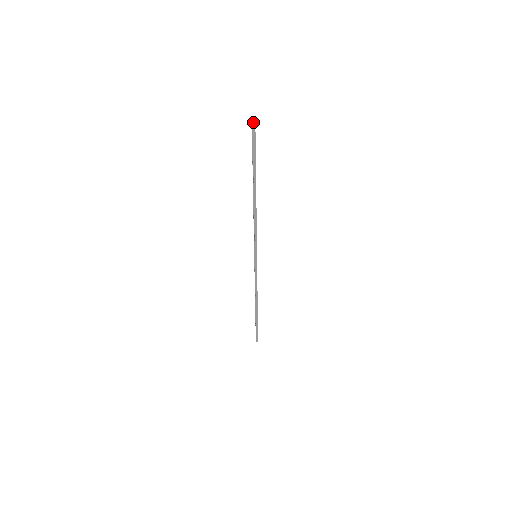
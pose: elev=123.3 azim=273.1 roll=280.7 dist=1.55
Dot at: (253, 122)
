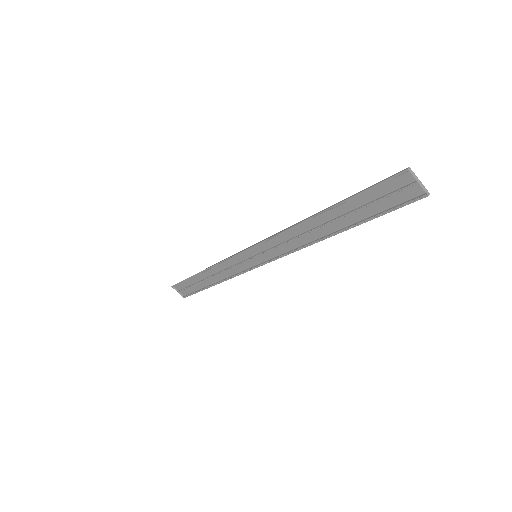
Dot at: (411, 170)
